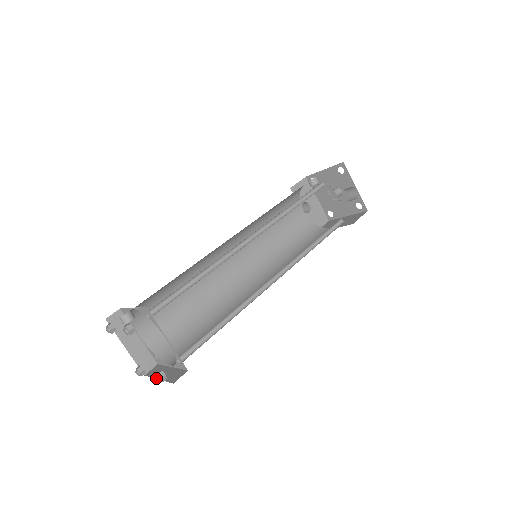
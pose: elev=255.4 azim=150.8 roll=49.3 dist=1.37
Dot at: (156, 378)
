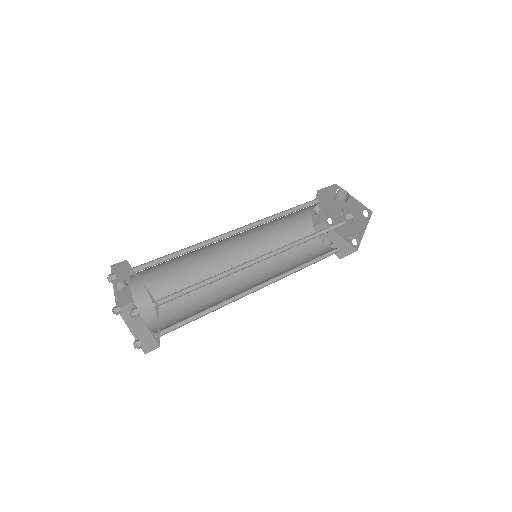
Dot at: (130, 314)
